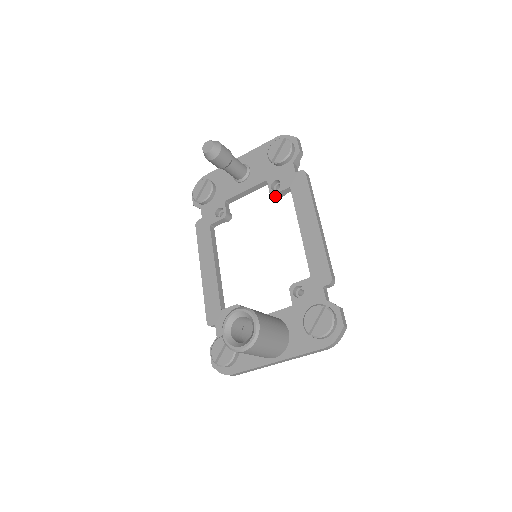
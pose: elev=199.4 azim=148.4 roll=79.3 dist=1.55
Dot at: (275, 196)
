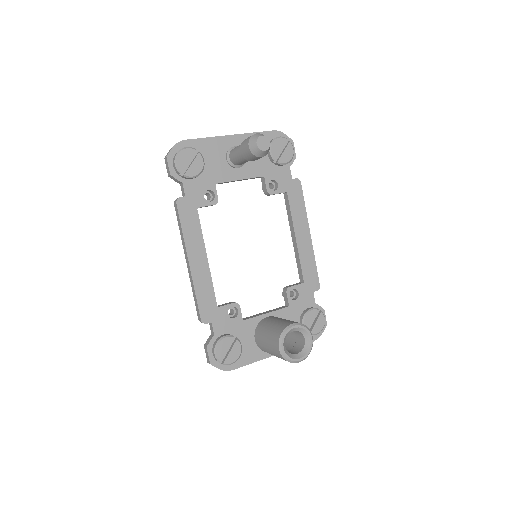
Dot at: (269, 195)
